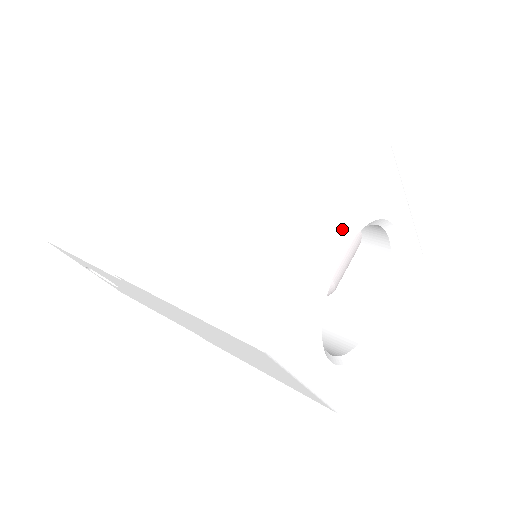
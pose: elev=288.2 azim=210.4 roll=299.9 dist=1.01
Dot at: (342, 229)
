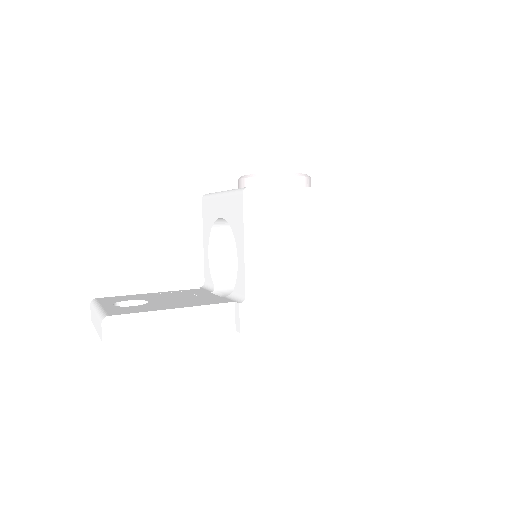
Dot at: (354, 247)
